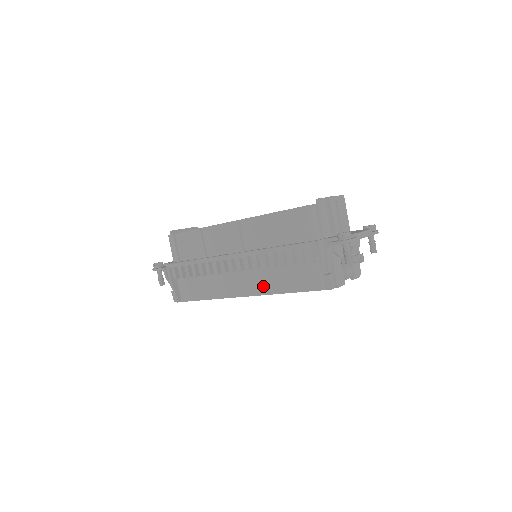
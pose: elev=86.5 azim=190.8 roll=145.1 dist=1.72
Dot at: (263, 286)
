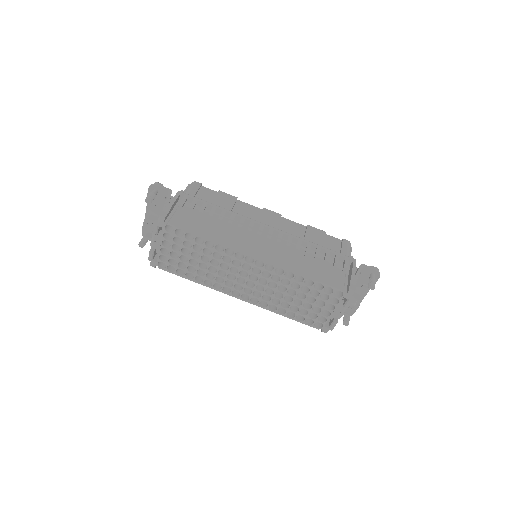
Dot at: (283, 260)
